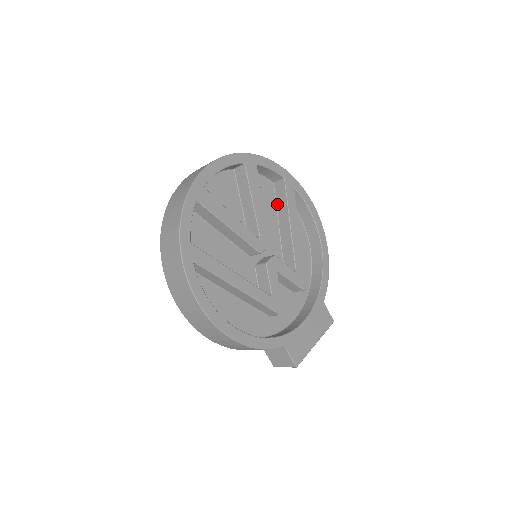
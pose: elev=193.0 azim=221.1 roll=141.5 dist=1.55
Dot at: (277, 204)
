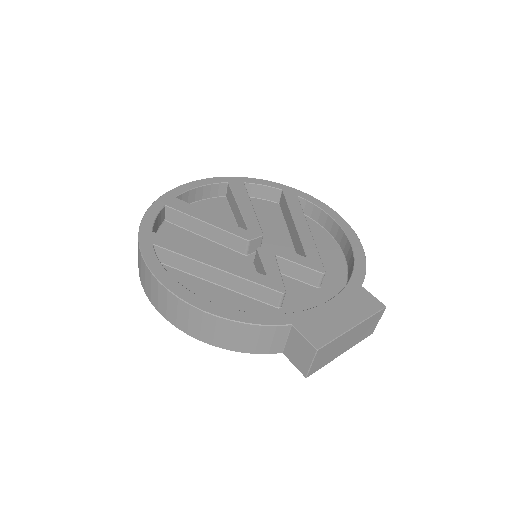
Dot at: (284, 217)
